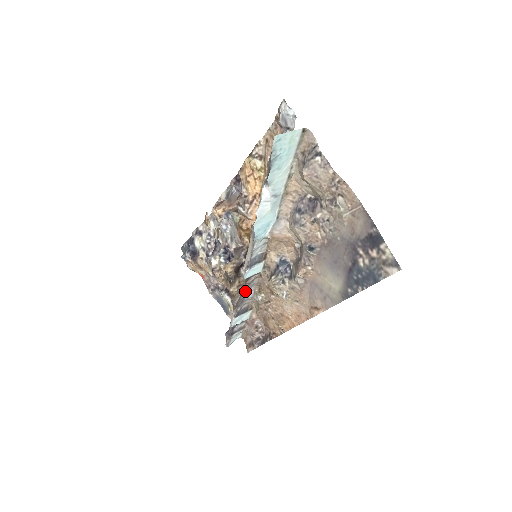
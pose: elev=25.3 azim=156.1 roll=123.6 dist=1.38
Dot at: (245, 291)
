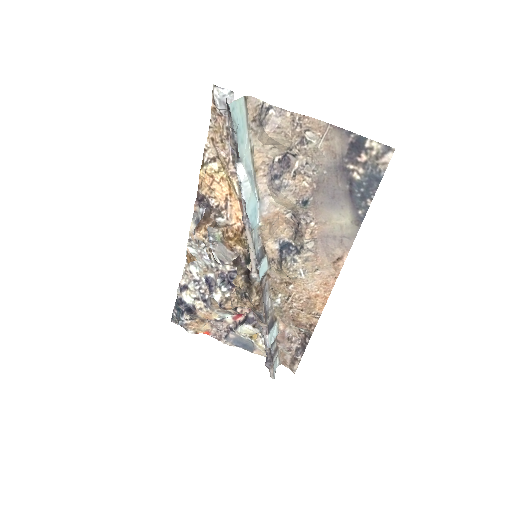
Dot at: (263, 300)
